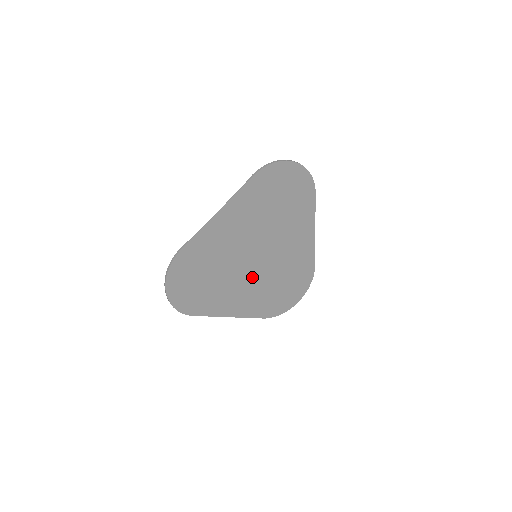
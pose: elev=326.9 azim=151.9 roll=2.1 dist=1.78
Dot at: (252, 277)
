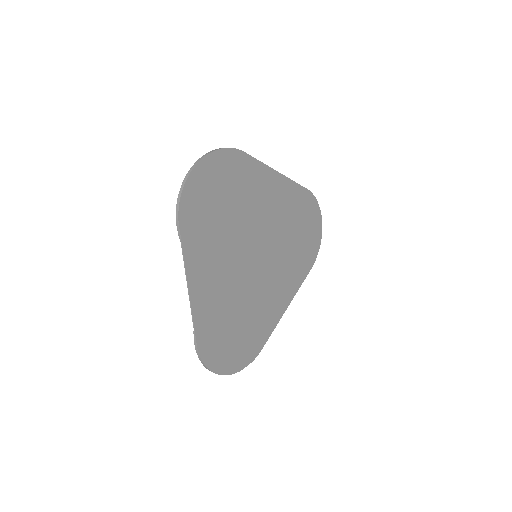
Dot at: (237, 272)
